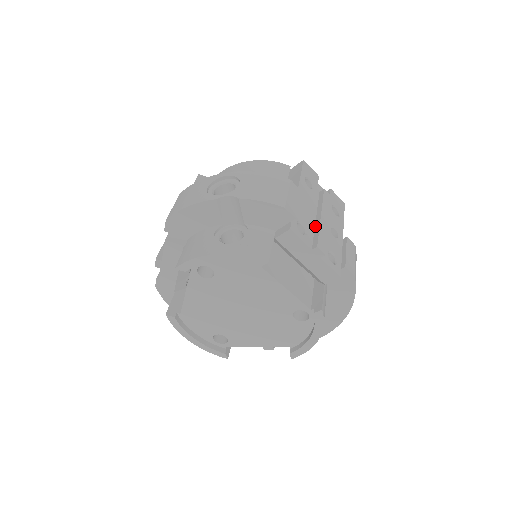
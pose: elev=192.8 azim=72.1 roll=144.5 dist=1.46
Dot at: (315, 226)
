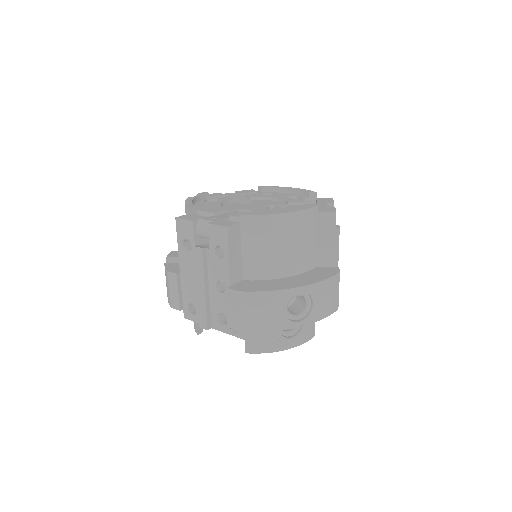
Dot at: occluded
